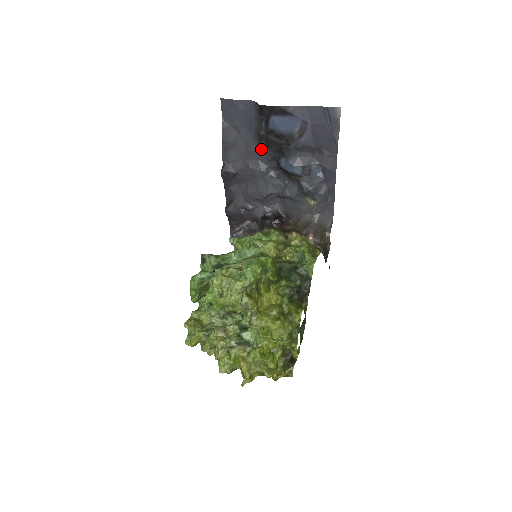
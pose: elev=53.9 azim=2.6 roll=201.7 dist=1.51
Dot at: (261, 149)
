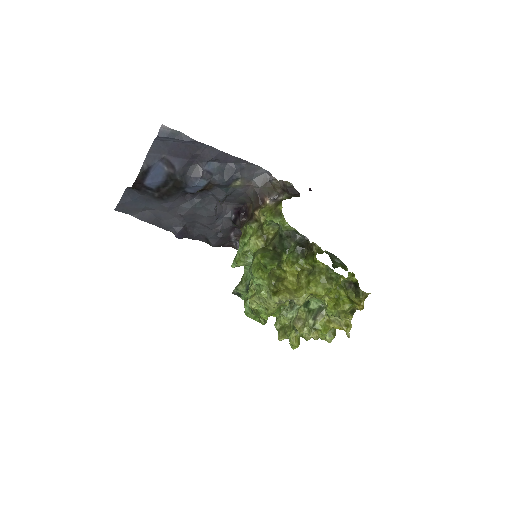
Dot at: (171, 201)
